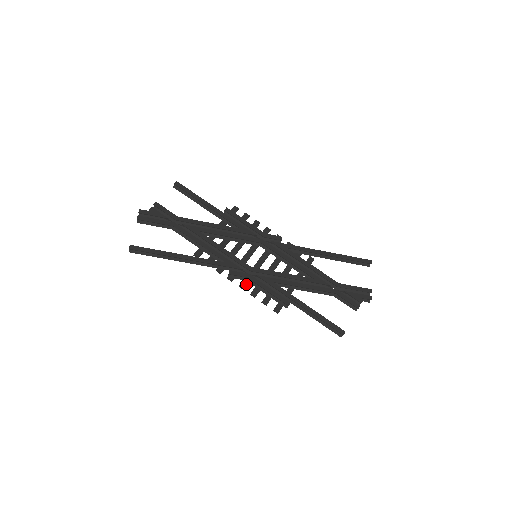
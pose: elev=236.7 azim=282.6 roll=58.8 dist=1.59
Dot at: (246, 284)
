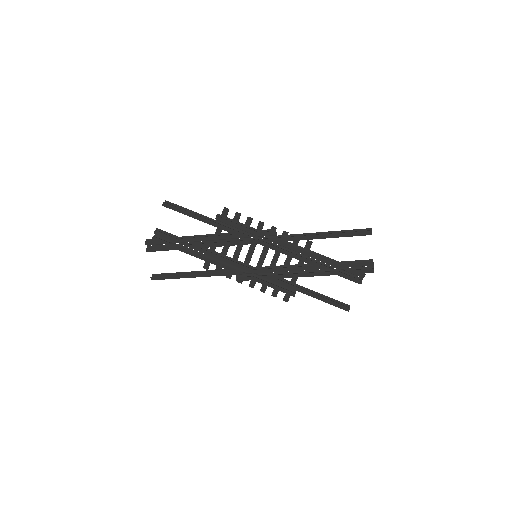
Dot at: (254, 283)
